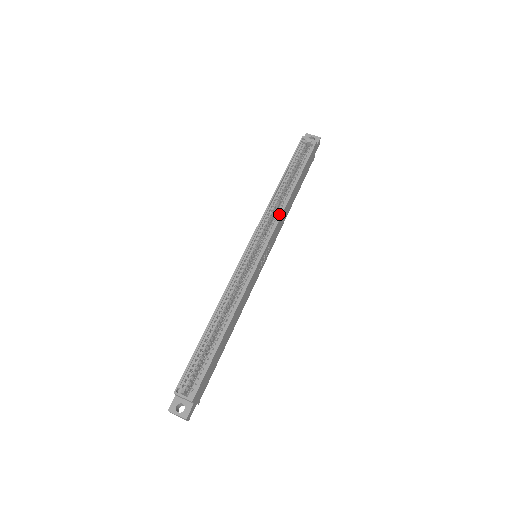
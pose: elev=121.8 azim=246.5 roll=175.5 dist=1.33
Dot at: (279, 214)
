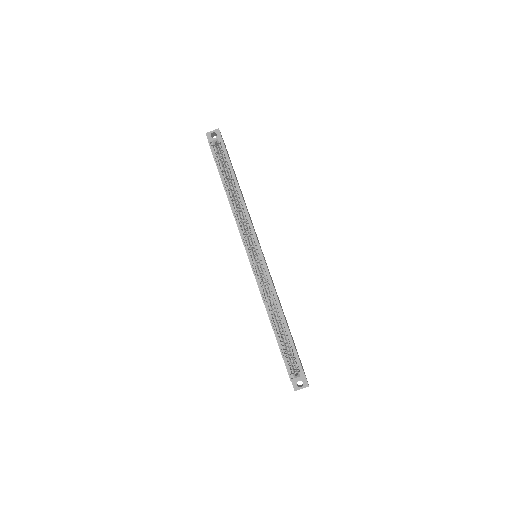
Dot at: (247, 217)
